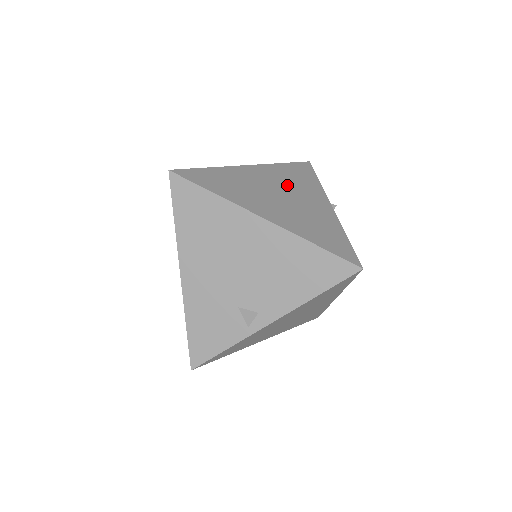
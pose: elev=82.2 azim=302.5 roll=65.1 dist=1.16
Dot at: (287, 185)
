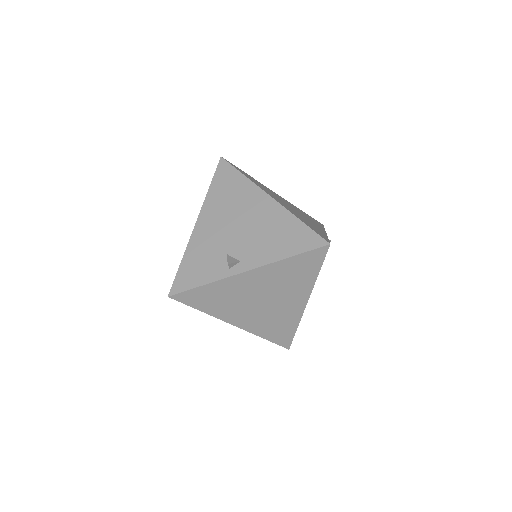
Dot at: (298, 211)
